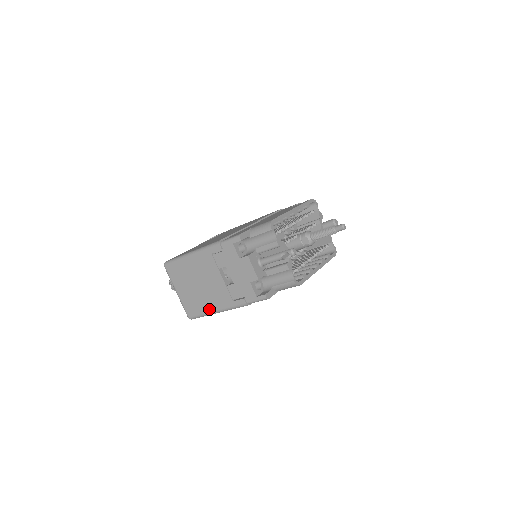
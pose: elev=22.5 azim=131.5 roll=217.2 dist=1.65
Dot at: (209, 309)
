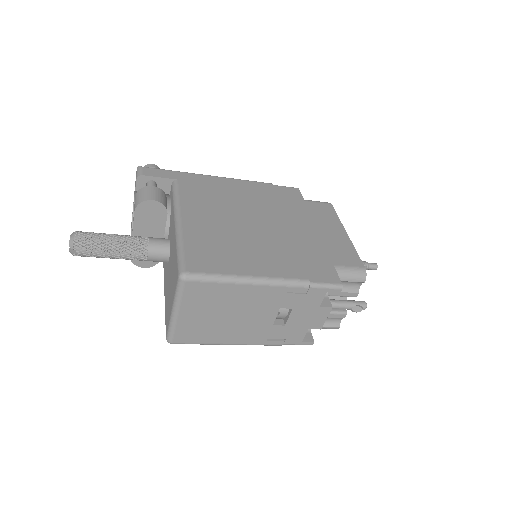
Dot at: (220, 341)
